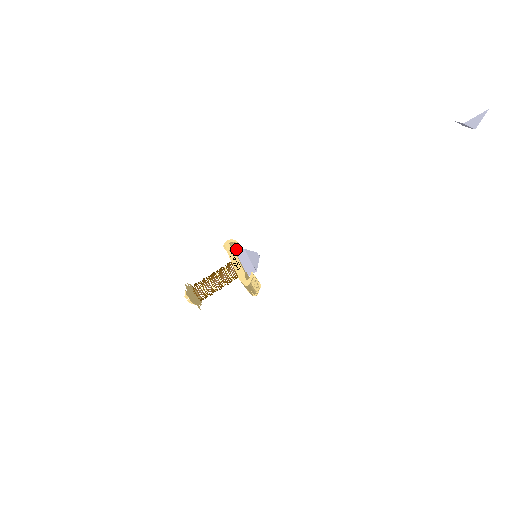
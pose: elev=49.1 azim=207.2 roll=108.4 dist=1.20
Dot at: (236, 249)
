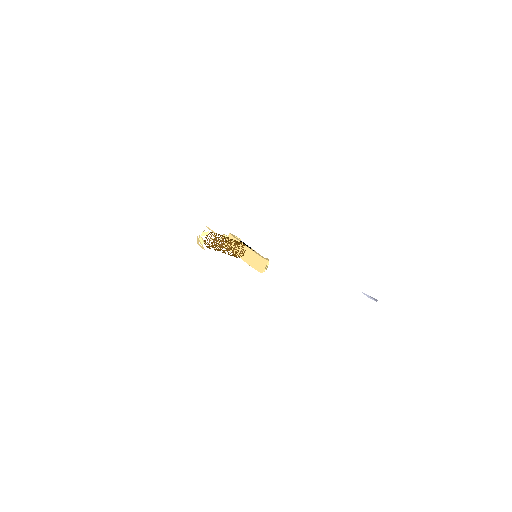
Dot at: occluded
